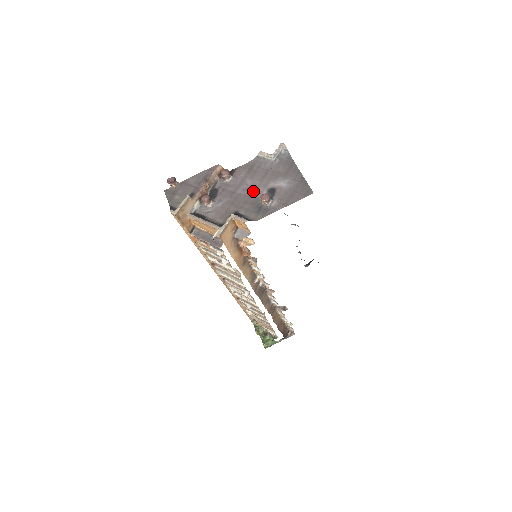
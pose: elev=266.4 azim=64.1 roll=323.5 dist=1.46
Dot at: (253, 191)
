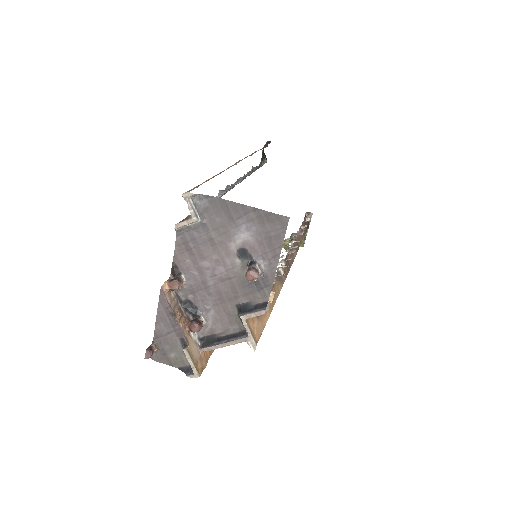
Dot at: (224, 270)
